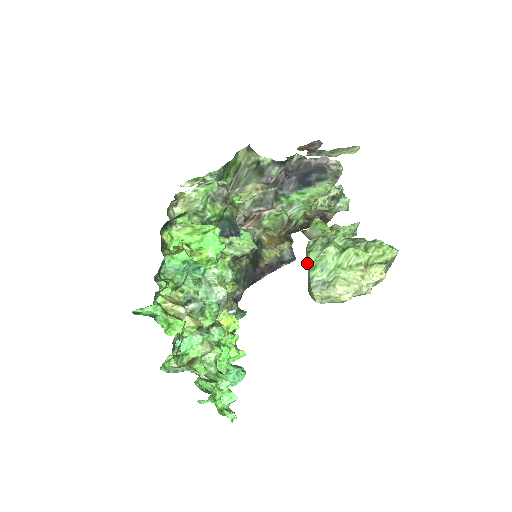
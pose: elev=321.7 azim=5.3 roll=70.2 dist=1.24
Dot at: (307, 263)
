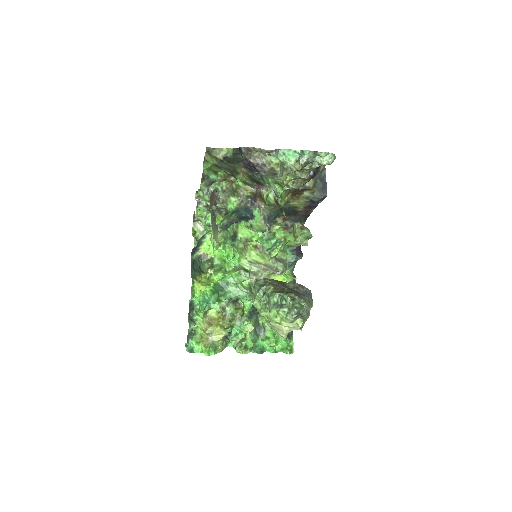
Dot at: occluded
